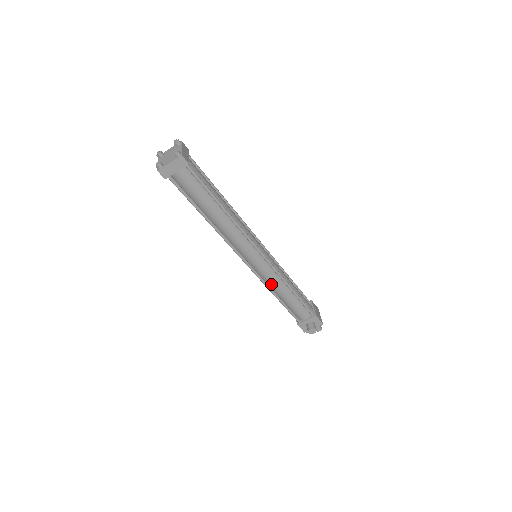
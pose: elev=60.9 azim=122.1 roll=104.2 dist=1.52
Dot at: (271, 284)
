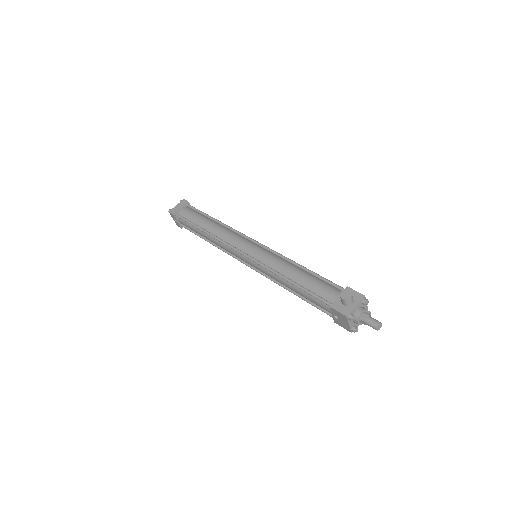
Dot at: (275, 267)
